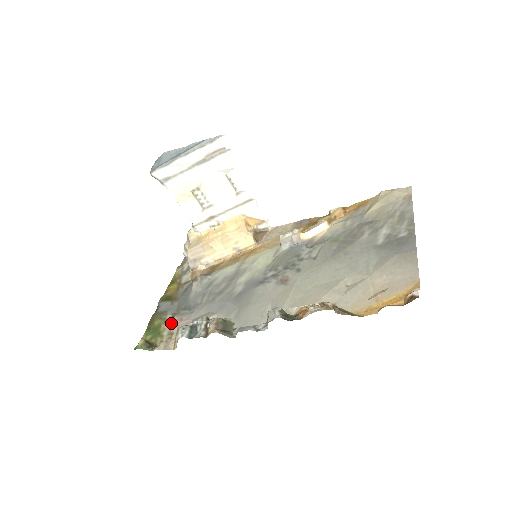
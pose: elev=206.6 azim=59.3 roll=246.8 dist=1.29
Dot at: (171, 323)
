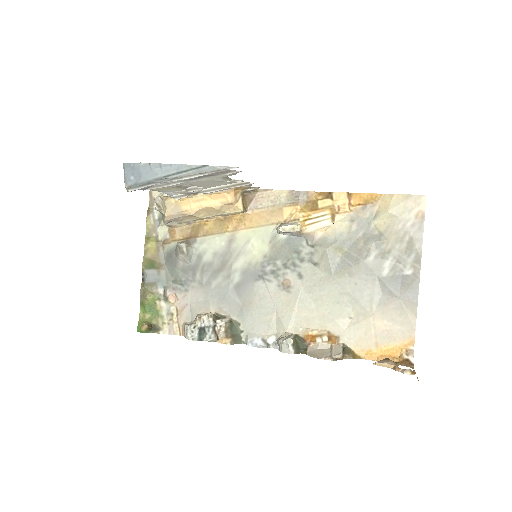
Dot at: (166, 300)
